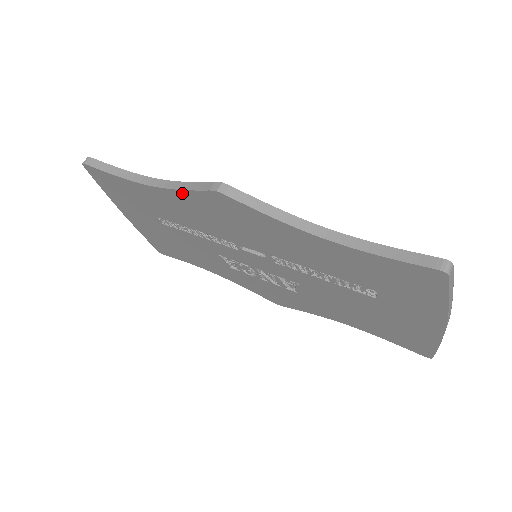
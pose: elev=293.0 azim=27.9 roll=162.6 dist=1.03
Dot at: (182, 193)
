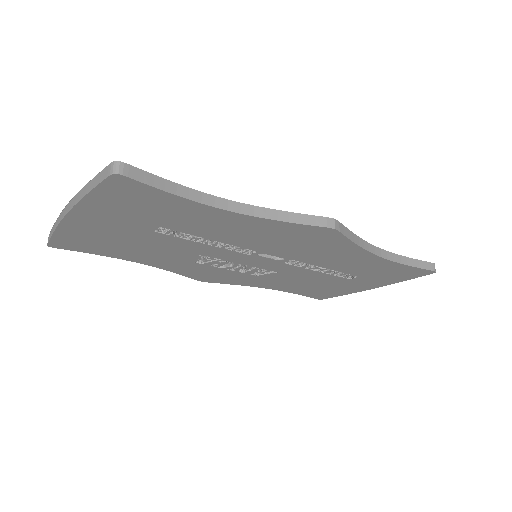
Dot at: (277, 223)
